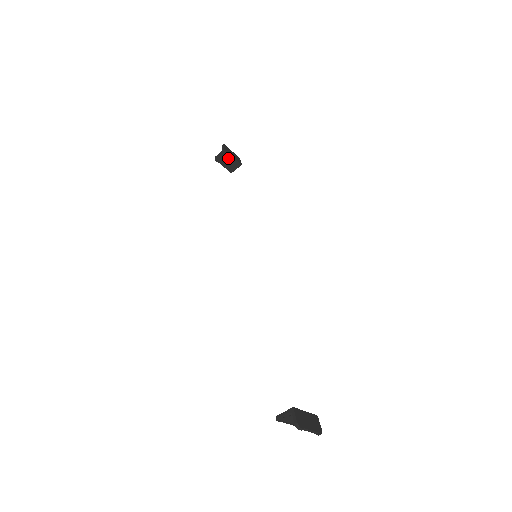
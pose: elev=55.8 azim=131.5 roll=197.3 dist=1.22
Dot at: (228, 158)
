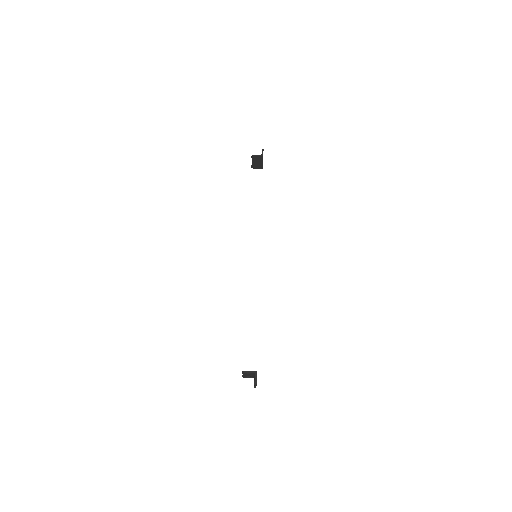
Dot at: (260, 161)
